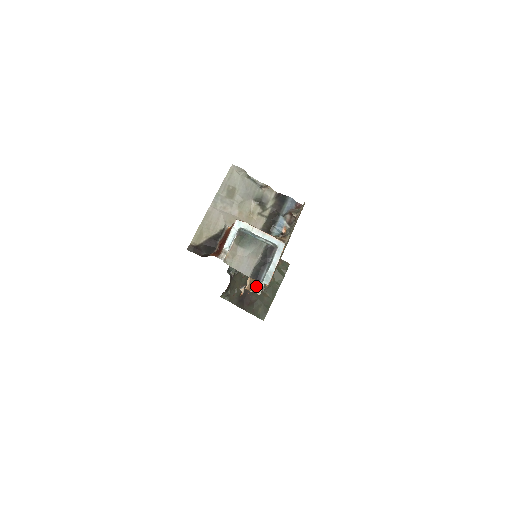
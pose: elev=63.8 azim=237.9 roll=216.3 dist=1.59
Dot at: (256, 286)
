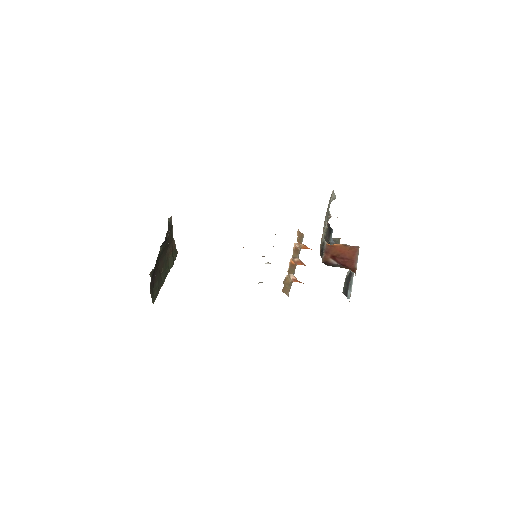
Dot at: (289, 290)
